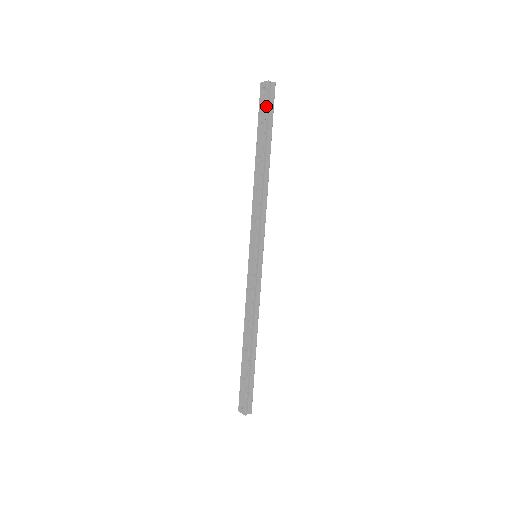
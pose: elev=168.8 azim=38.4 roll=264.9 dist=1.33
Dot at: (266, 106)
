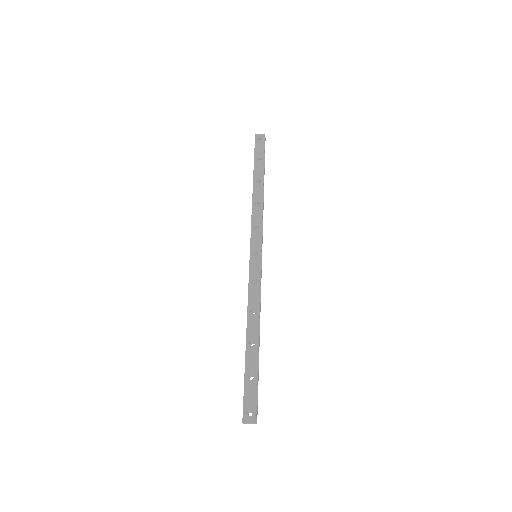
Dot at: (264, 148)
